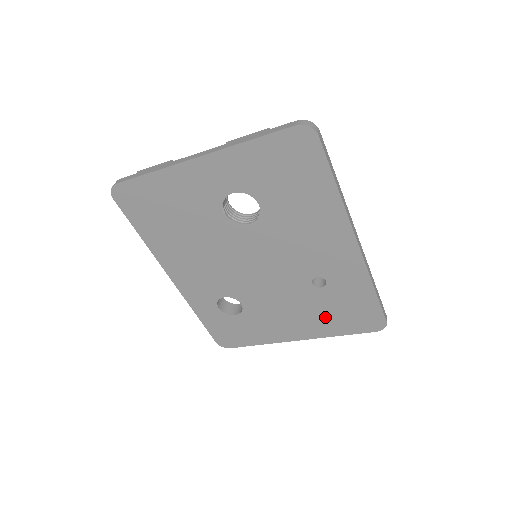
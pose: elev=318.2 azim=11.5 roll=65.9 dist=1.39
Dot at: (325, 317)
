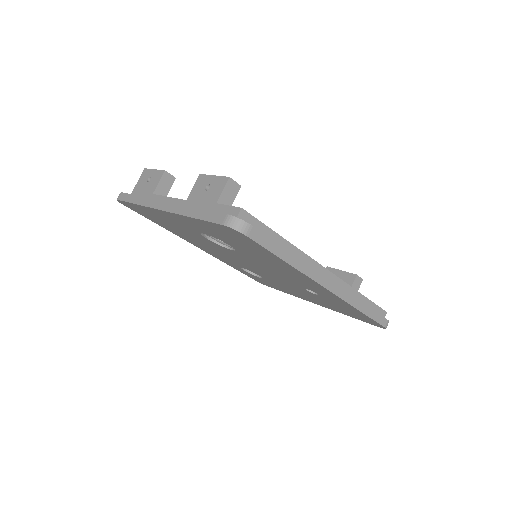
Dot at: (330, 305)
